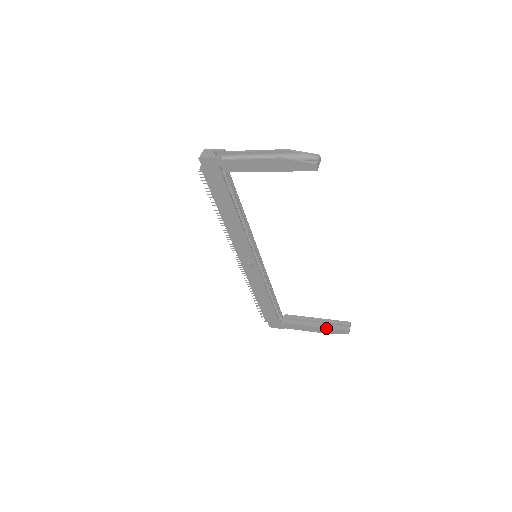
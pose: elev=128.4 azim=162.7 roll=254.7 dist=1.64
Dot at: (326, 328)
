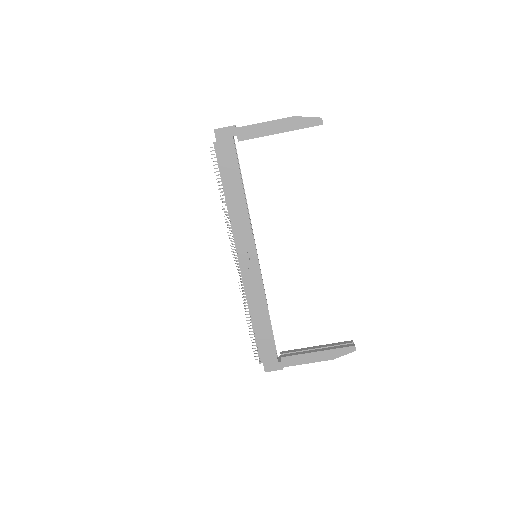
Dot at: (330, 349)
